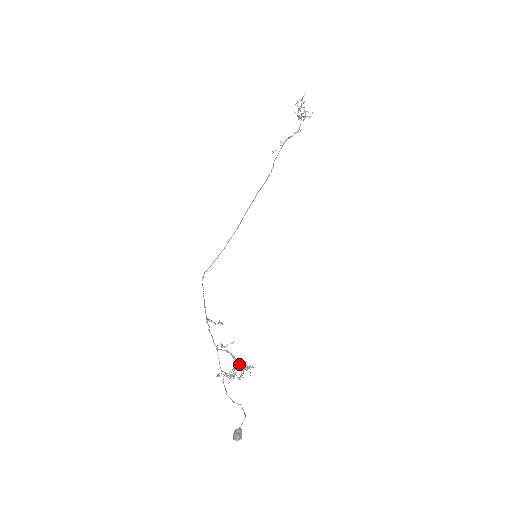
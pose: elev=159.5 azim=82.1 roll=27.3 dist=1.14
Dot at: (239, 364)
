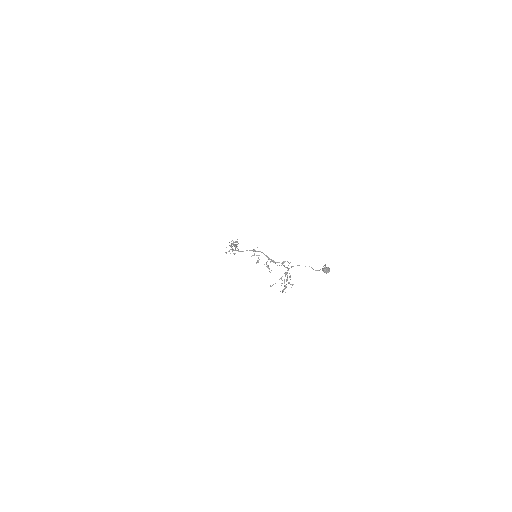
Dot at: occluded
